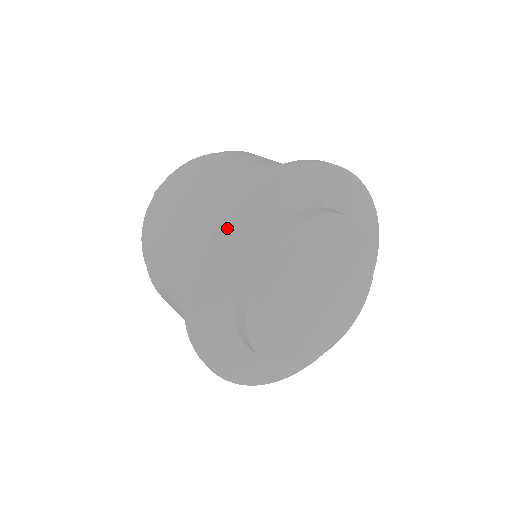
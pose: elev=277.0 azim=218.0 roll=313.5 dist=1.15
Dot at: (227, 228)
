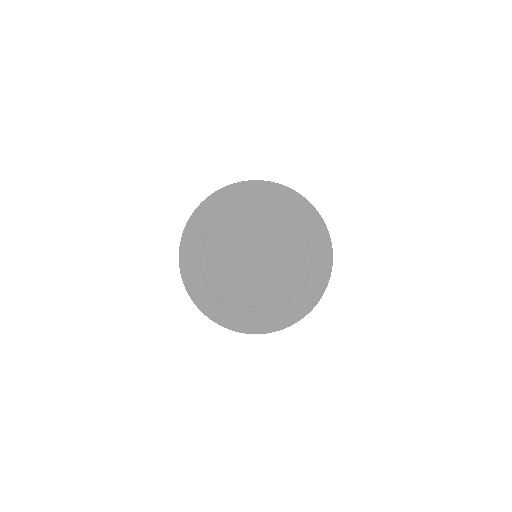
Dot at: (226, 191)
